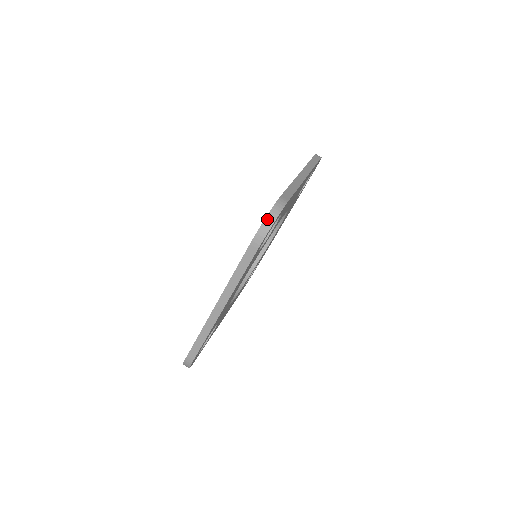
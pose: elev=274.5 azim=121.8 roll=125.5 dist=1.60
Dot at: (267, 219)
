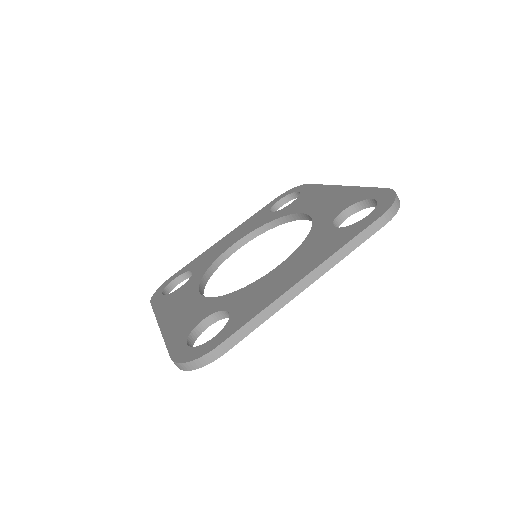
Dot at: (397, 200)
